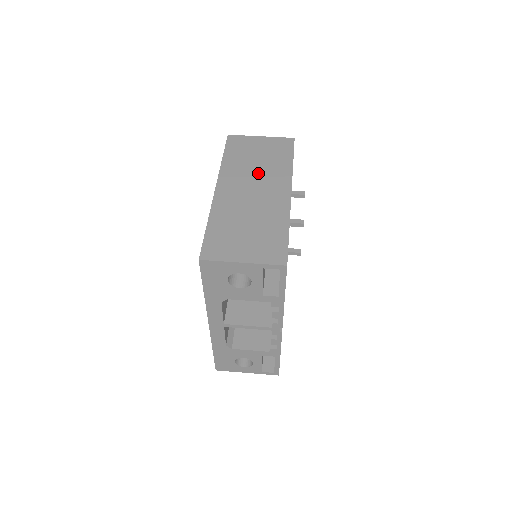
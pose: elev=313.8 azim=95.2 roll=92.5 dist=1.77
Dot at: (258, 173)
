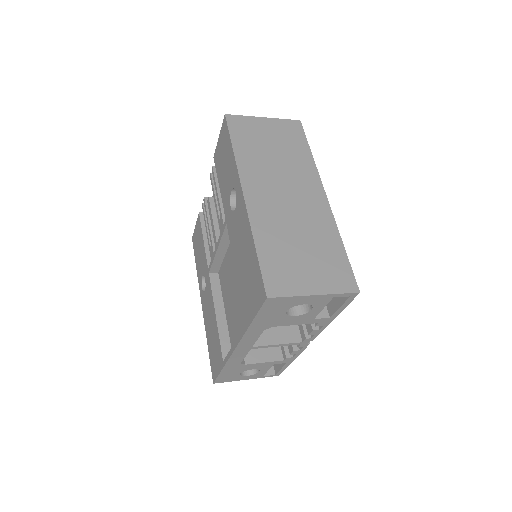
Dot at: (282, 170)
